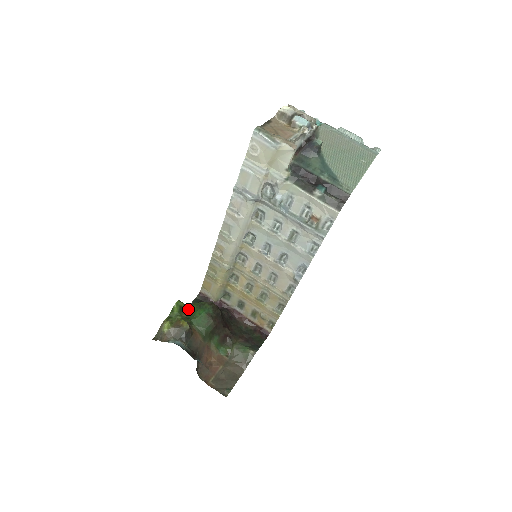
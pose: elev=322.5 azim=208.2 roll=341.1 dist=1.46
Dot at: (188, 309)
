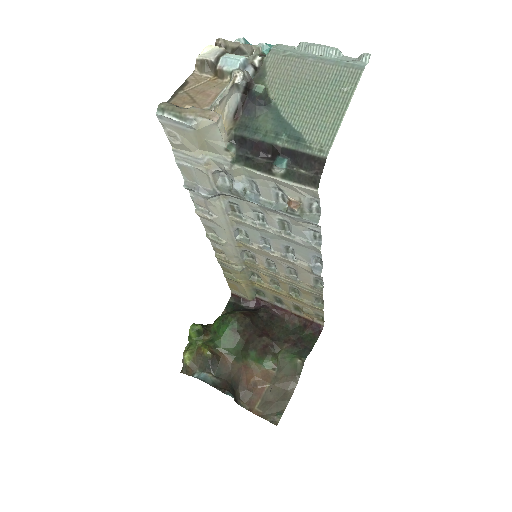
Dot at: (211, 327)
